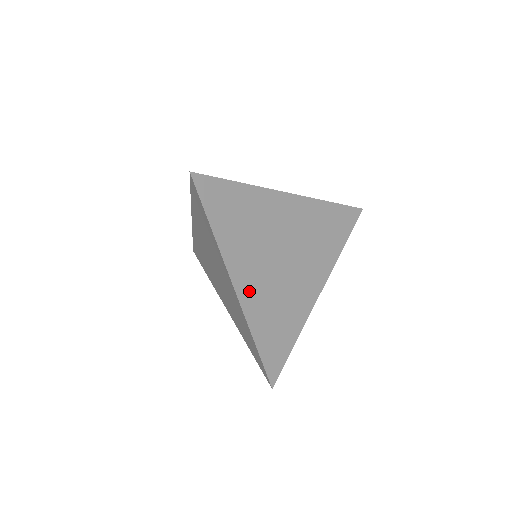
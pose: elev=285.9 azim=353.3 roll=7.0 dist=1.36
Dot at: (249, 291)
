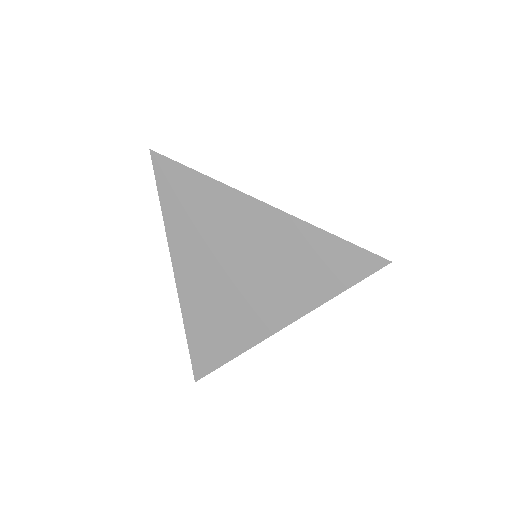
Dot at: (189, 282)
